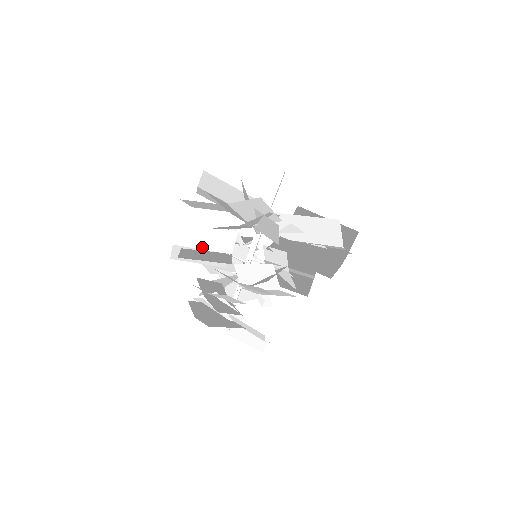
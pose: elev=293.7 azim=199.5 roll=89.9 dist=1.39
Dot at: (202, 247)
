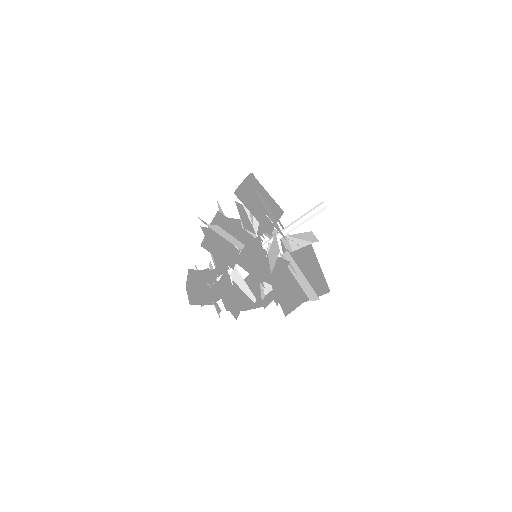
Dot at: (224, 237)
